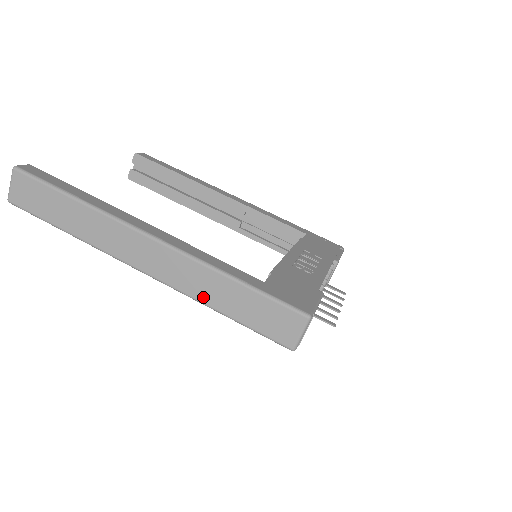
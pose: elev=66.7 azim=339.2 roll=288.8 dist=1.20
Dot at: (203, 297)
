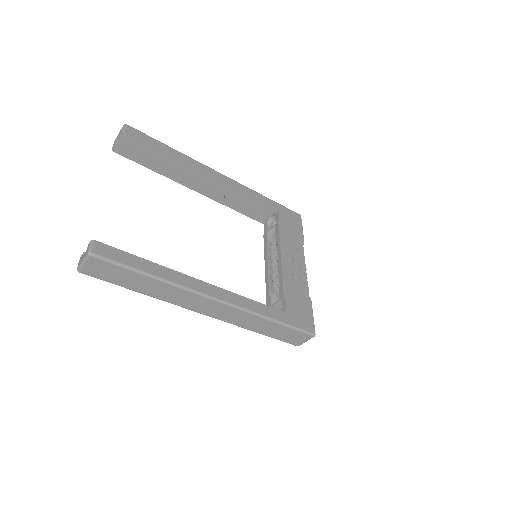
Dot at: (247, 327)
